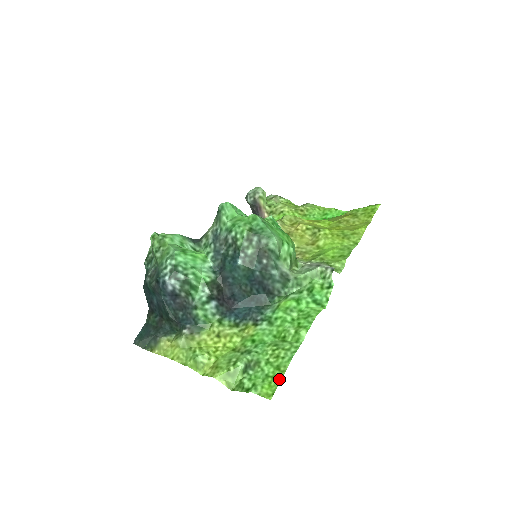
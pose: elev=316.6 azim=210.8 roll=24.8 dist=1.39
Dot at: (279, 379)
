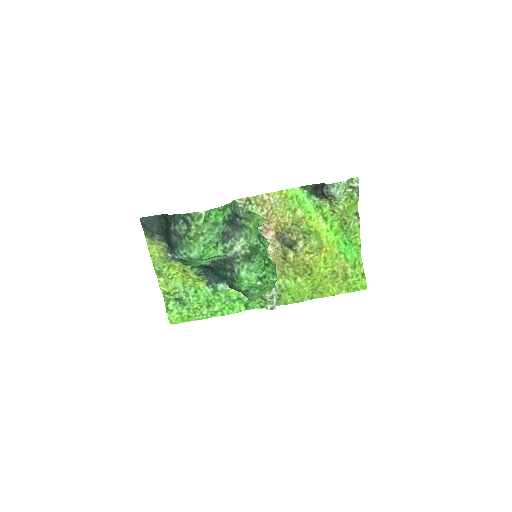
Dot at: (183, 321)
